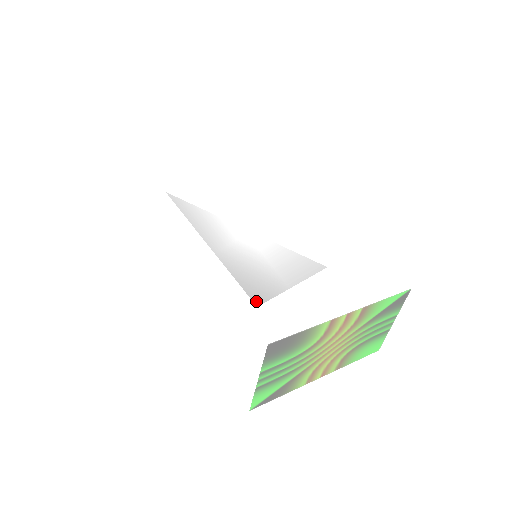
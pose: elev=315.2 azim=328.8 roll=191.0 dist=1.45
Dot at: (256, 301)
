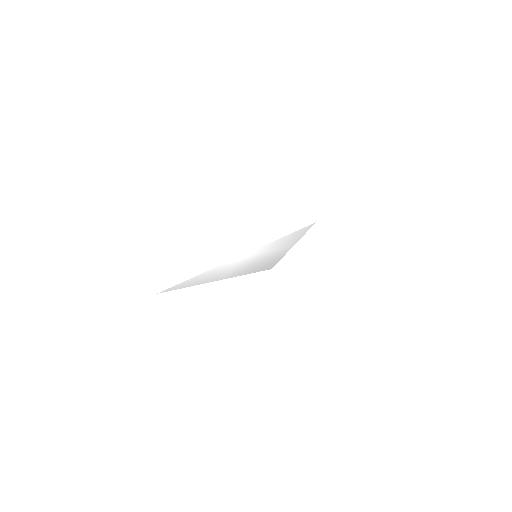
Dot at: (269, 268)
